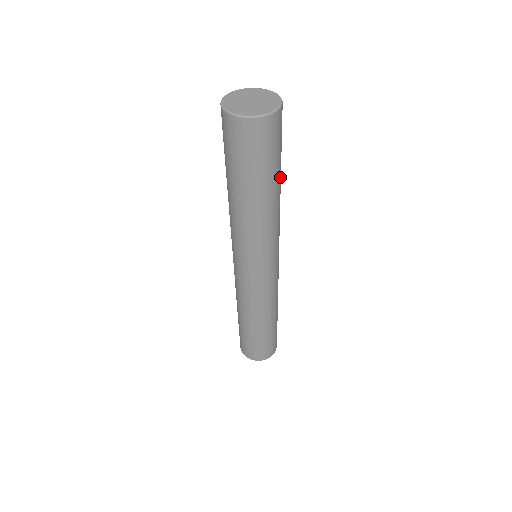
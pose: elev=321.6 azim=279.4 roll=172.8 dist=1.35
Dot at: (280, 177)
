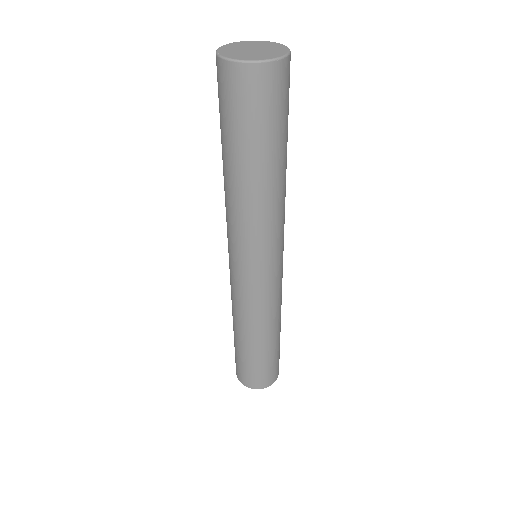
Dot at: (286, 150)
